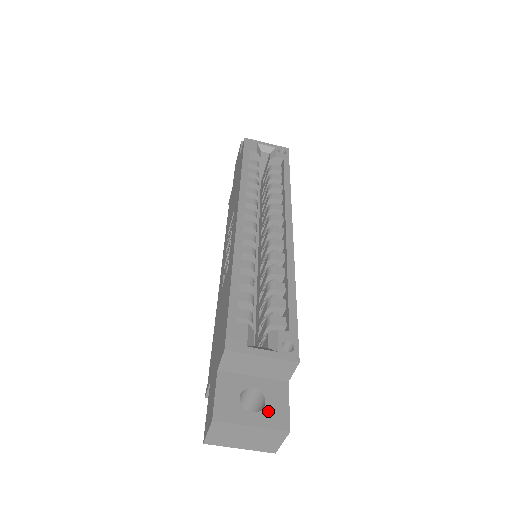
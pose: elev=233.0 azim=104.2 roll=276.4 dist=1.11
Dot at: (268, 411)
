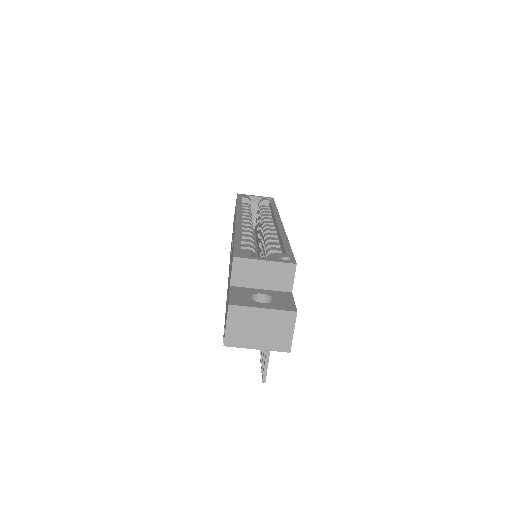
Dot at: (276, 303)
